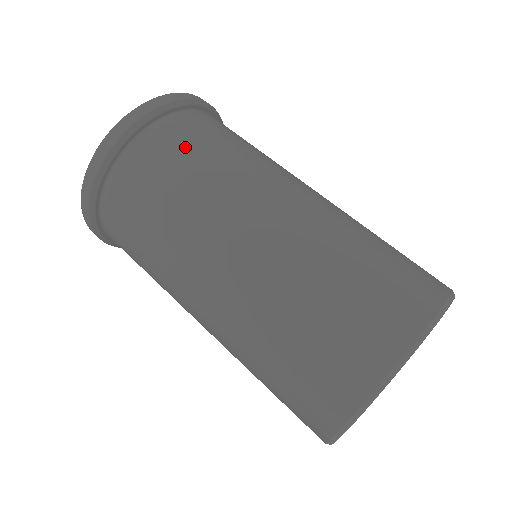
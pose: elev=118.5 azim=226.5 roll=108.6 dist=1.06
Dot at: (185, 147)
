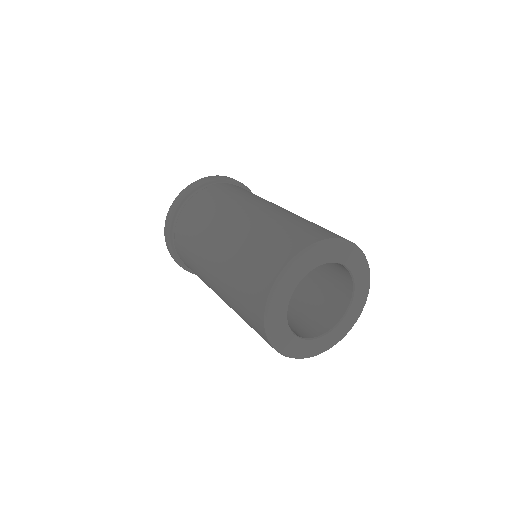
Dot at: (226, 189)
